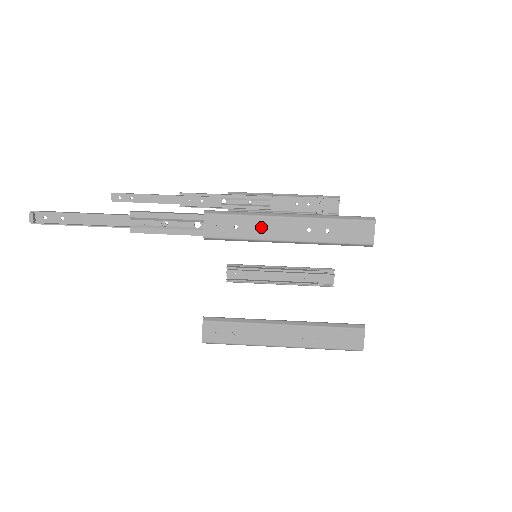
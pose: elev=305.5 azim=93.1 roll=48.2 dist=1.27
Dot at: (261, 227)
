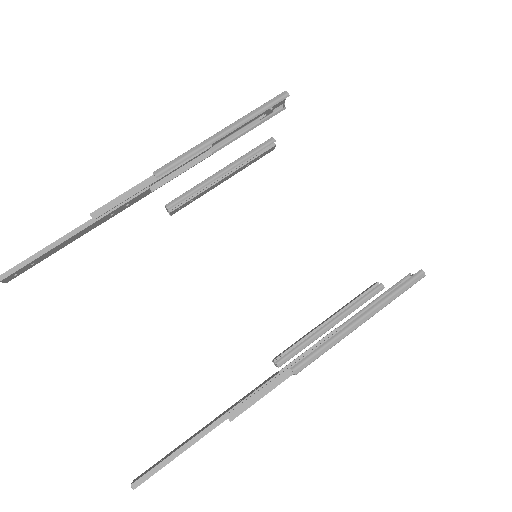
Dot at: occluded
